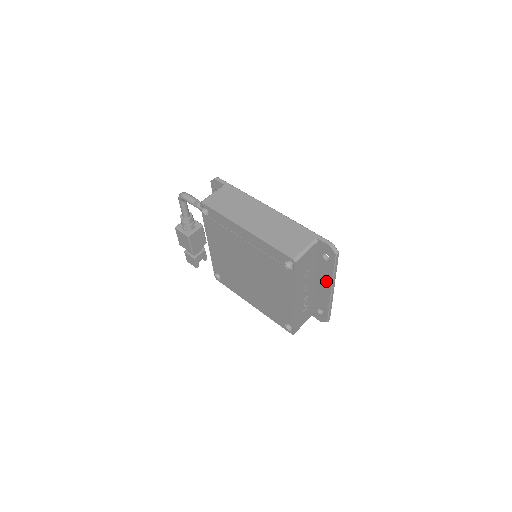
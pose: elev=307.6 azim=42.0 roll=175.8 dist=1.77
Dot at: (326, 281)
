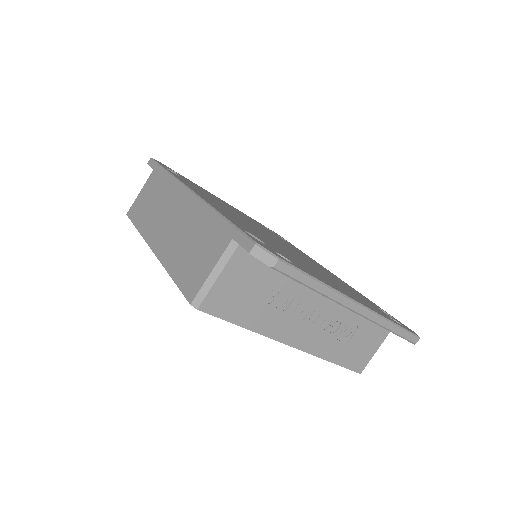
Dot at: occluded
